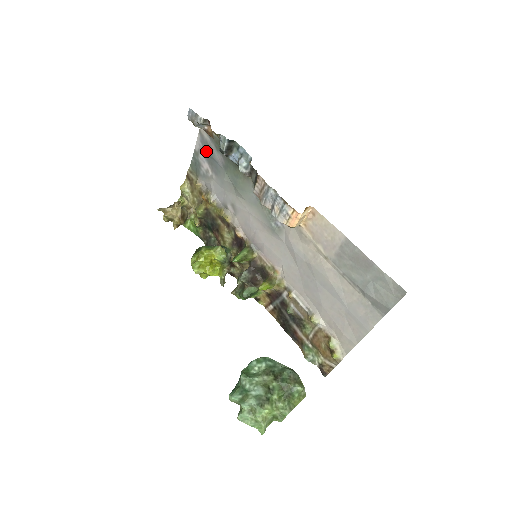
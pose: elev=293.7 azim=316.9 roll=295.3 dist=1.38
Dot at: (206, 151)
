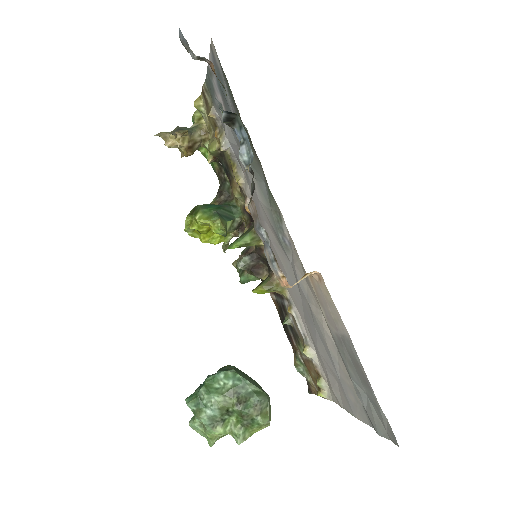
Dot at: occluded
